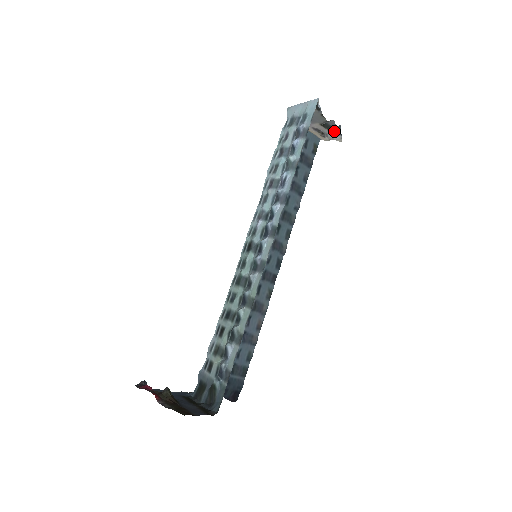
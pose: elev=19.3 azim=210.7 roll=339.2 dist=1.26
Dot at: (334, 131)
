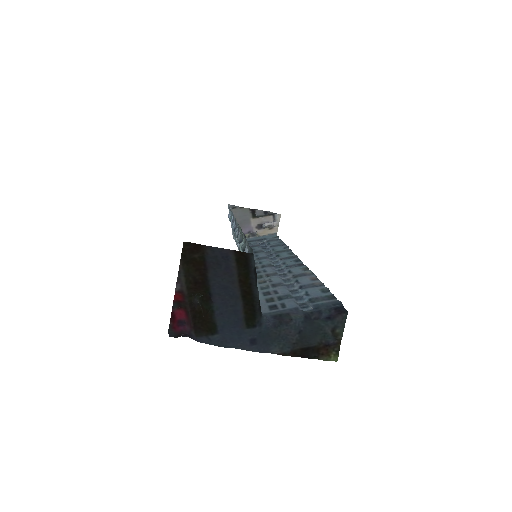
Dot at: (268, 215)
